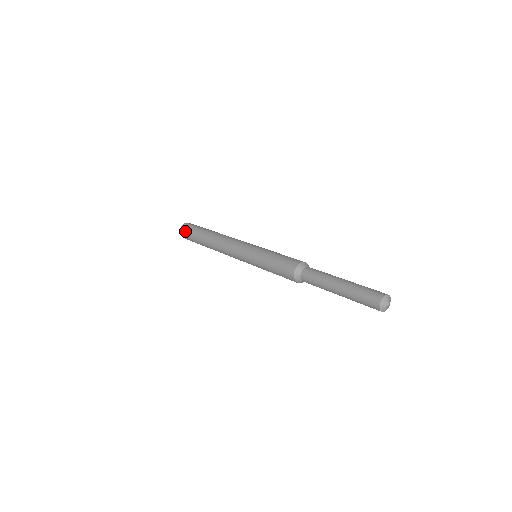
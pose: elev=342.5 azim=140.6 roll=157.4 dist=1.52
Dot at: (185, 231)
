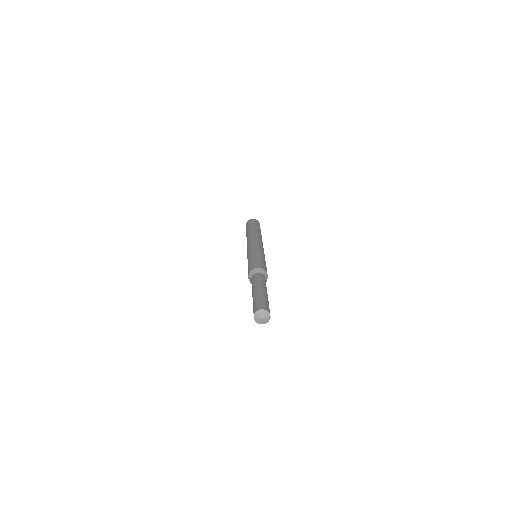
Dot at: (246, 225)
